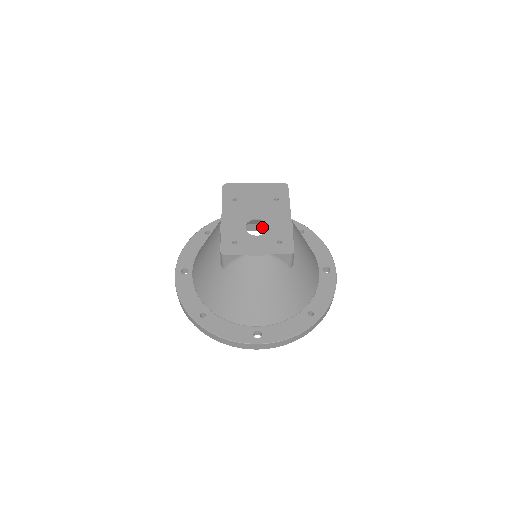
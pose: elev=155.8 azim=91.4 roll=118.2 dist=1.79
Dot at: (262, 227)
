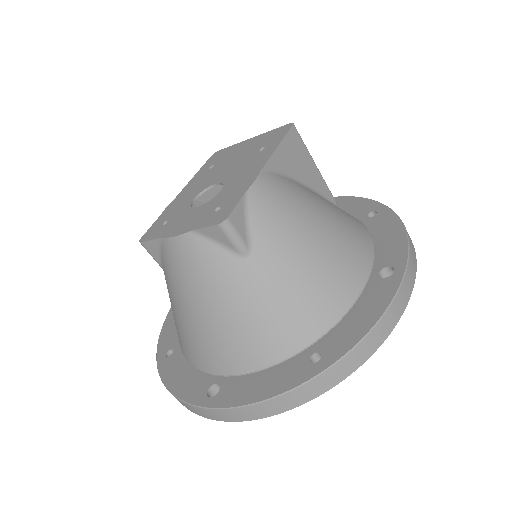
Dot at: occluded
